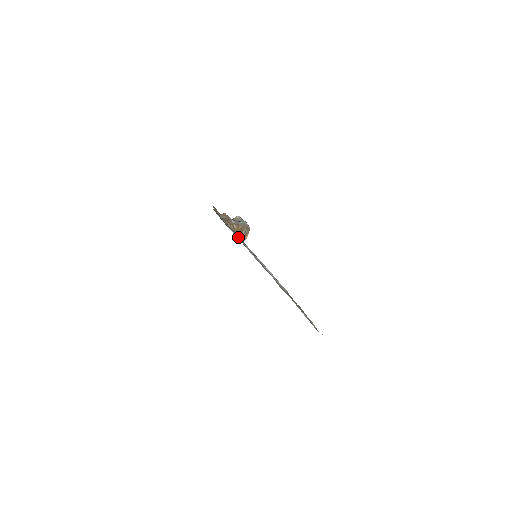
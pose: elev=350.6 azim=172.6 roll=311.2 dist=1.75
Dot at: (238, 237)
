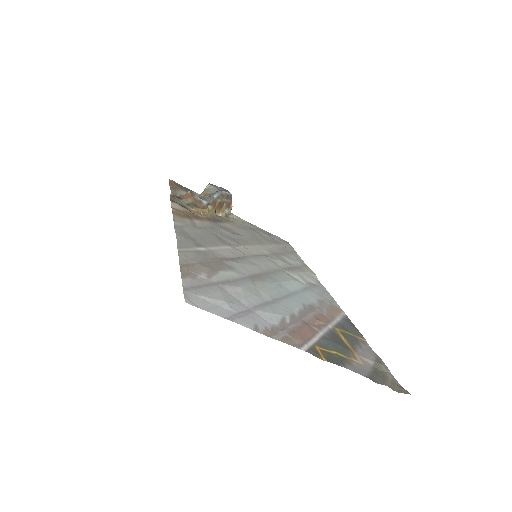
Dot at: (222, 301)
